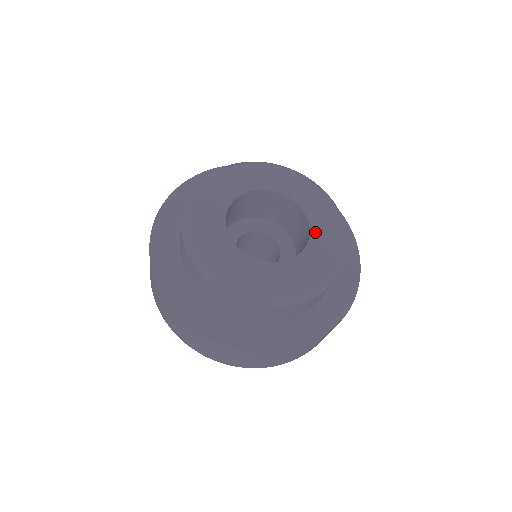
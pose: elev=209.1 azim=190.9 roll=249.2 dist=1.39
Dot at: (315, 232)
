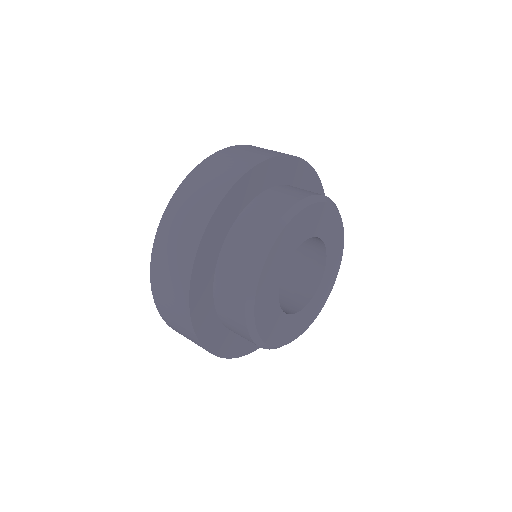
Dot at: (314, 299)
